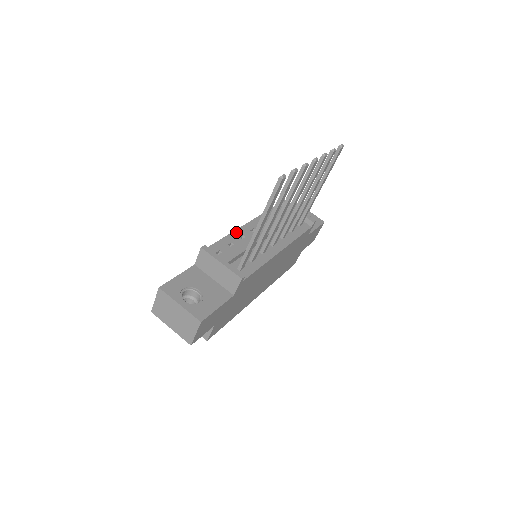
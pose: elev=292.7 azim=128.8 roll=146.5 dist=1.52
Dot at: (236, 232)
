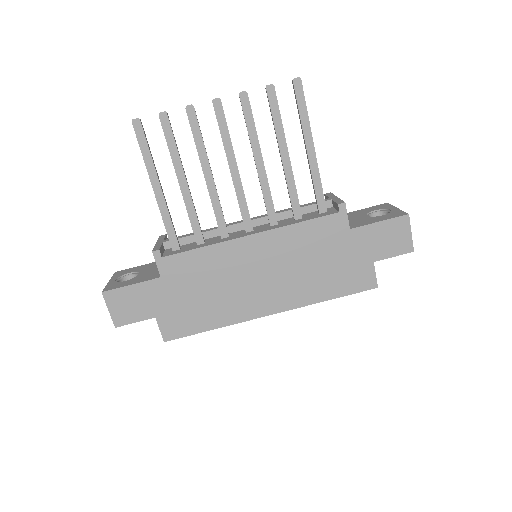
Dot at: occluded
